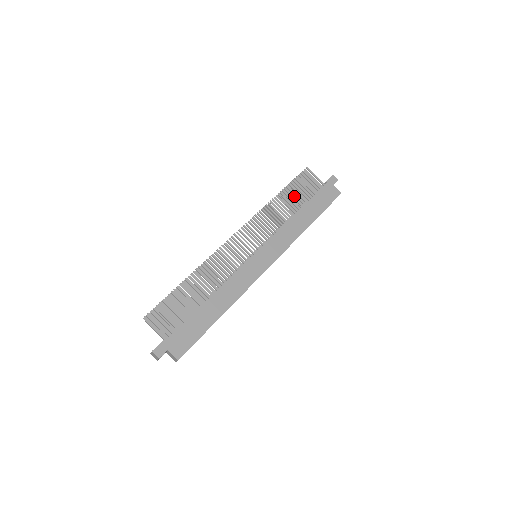
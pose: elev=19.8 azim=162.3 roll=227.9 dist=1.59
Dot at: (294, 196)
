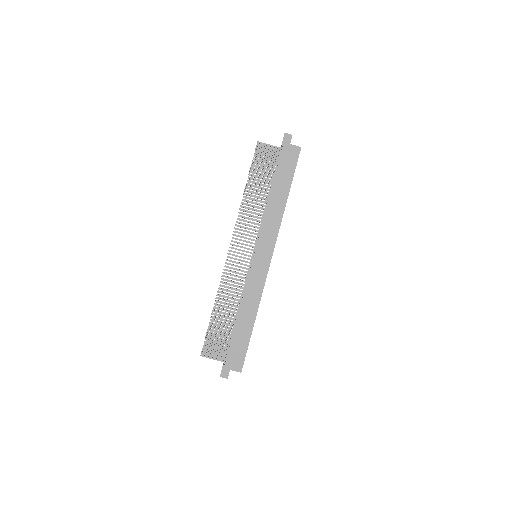
Dot at: (260, 180)
